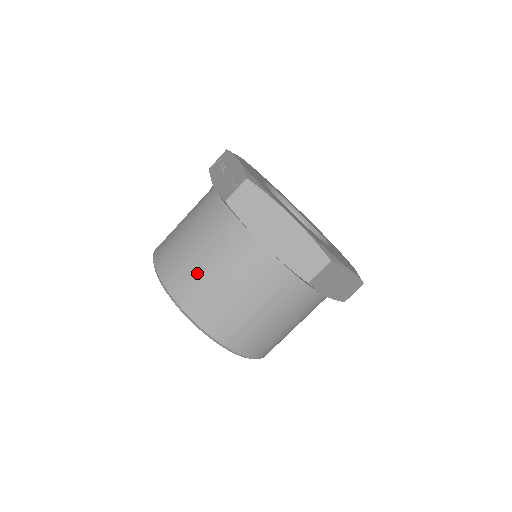
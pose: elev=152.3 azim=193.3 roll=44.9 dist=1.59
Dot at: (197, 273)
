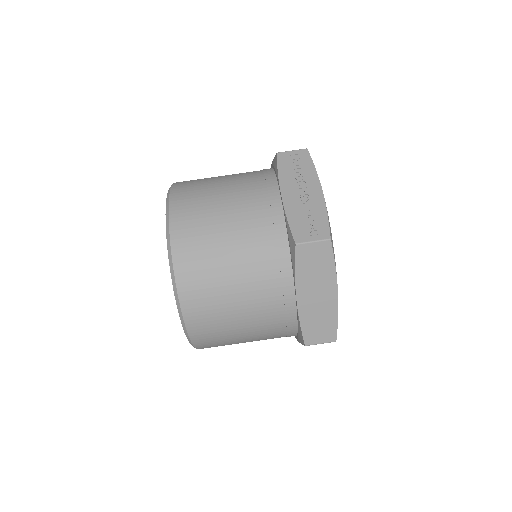
Dot at: (216, 278)
